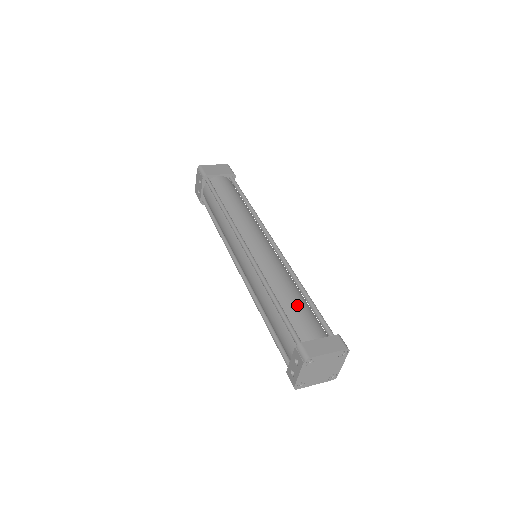
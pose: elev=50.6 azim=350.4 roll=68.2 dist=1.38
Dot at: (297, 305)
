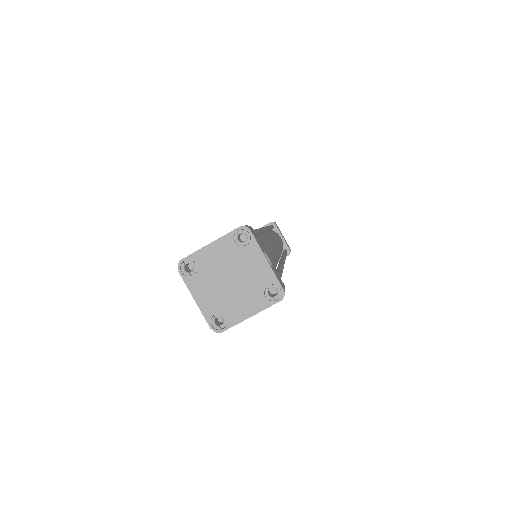
Dot at: occluded
